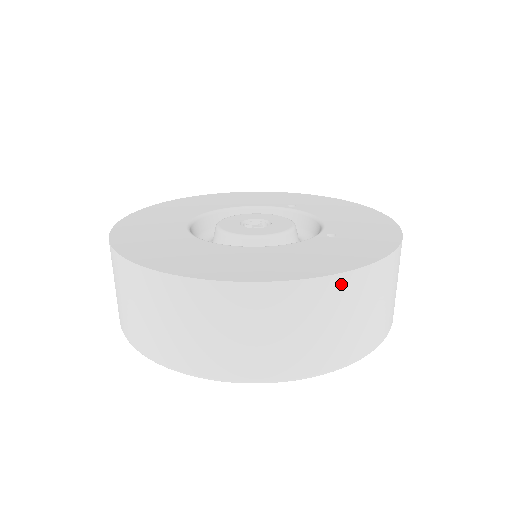
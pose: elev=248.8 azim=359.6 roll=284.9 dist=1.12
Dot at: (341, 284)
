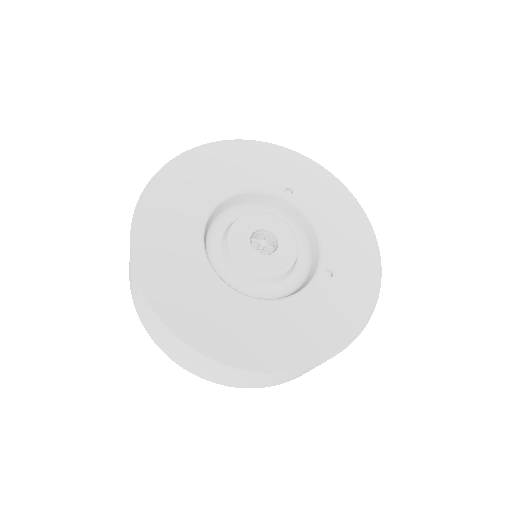
Dot at: occluded
